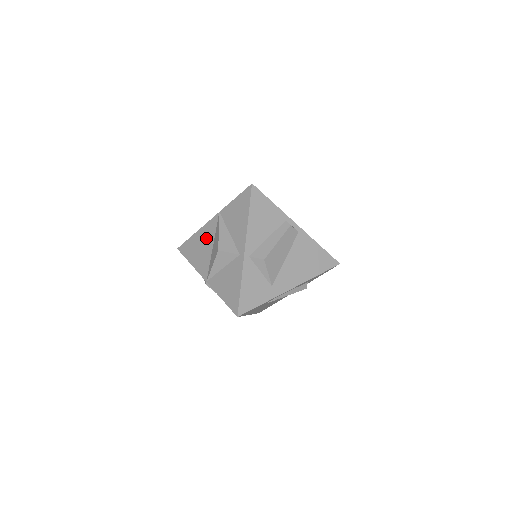
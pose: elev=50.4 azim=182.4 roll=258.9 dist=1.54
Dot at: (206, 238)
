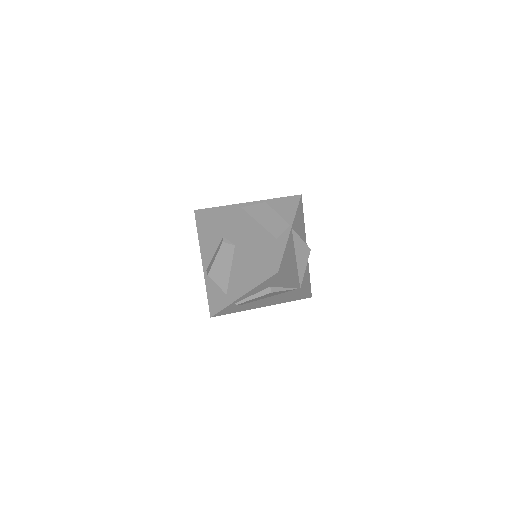
Dot at: occluded
